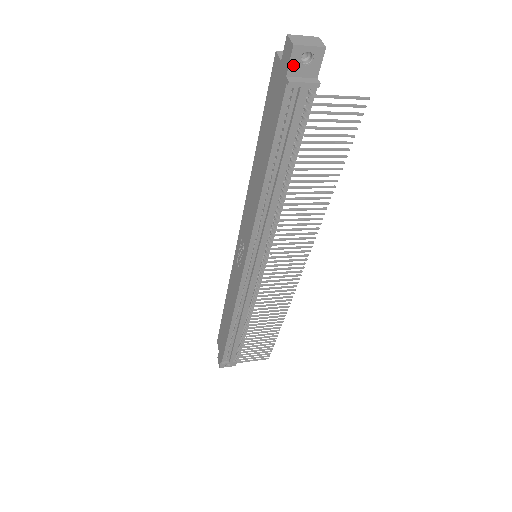
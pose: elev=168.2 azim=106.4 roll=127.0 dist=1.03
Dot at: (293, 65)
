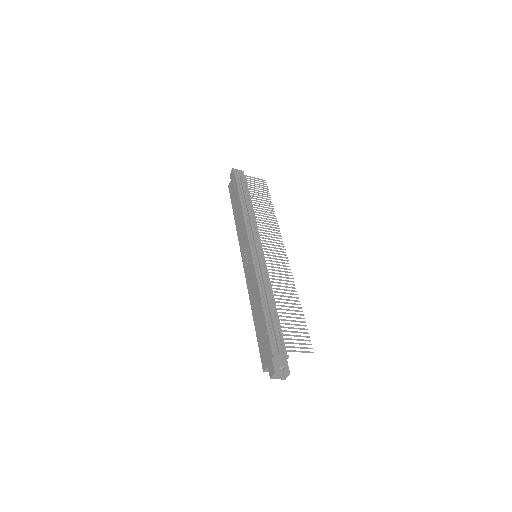
Dot at: occluded
